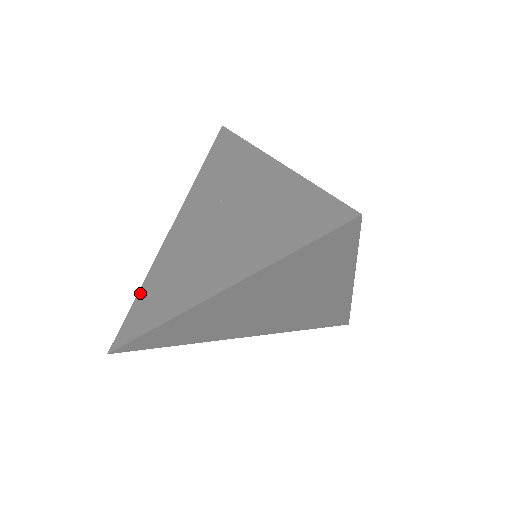
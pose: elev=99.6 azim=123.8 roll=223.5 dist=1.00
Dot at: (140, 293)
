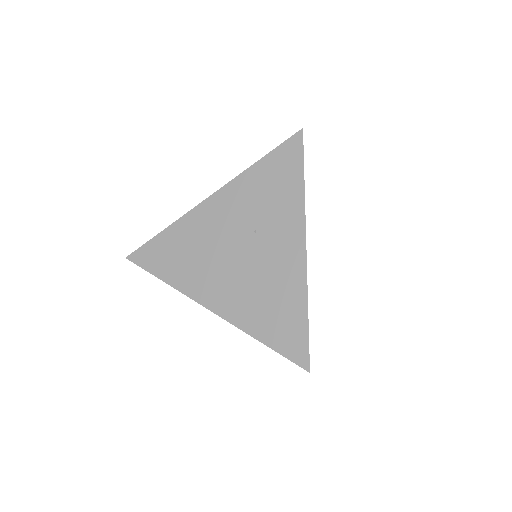
Dot at: (165, 233)
